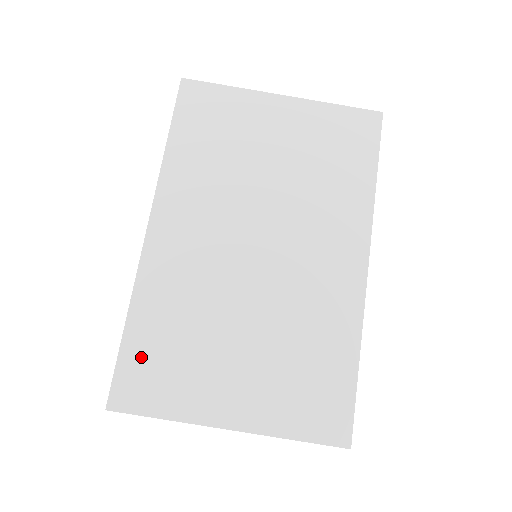
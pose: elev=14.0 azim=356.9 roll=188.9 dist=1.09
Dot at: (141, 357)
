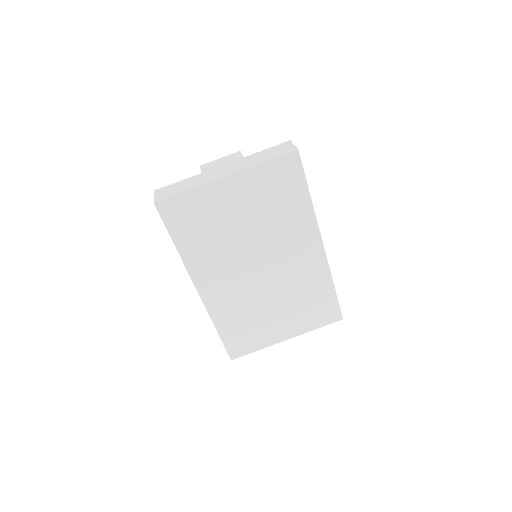
Dot at: (233, 338)
